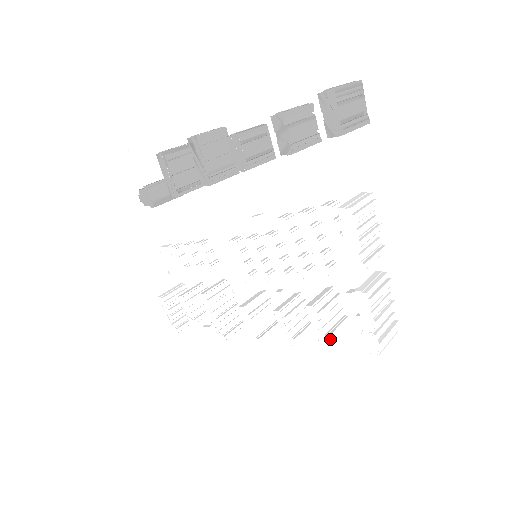
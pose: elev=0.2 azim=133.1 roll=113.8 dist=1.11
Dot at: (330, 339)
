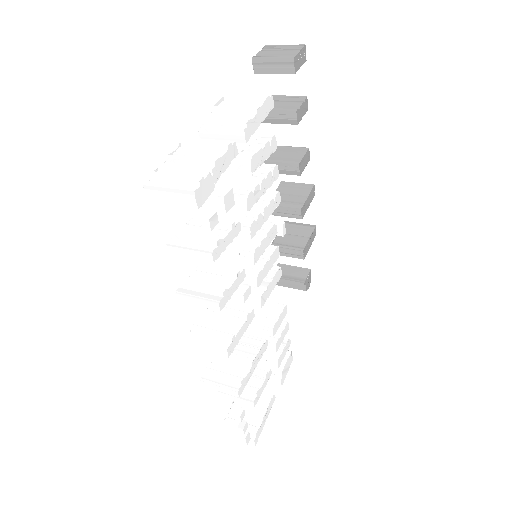
Dot at: (173, 234)
